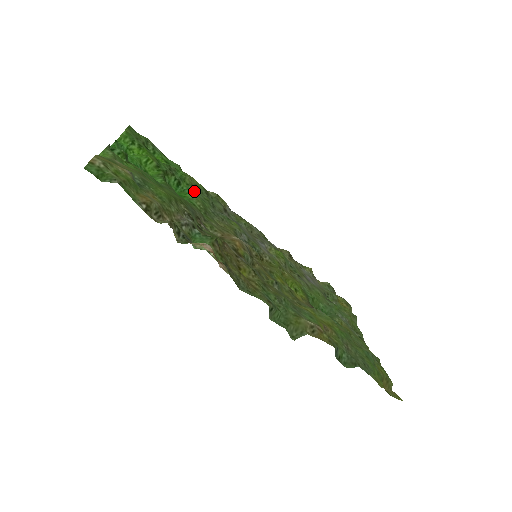
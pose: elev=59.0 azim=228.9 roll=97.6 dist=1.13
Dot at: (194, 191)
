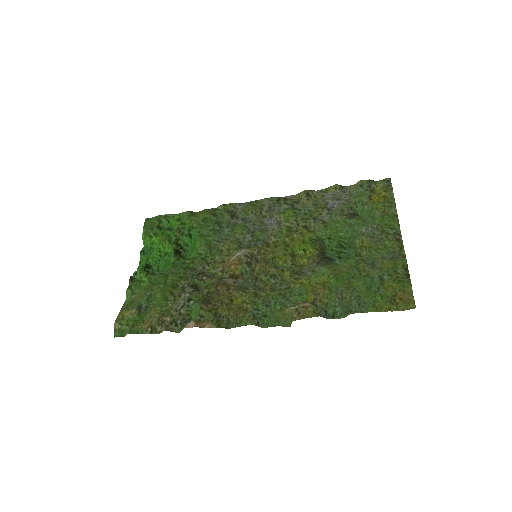
Dot at: (201, 232)
